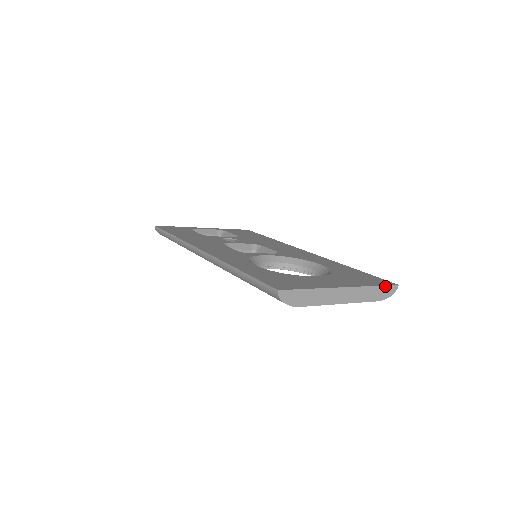
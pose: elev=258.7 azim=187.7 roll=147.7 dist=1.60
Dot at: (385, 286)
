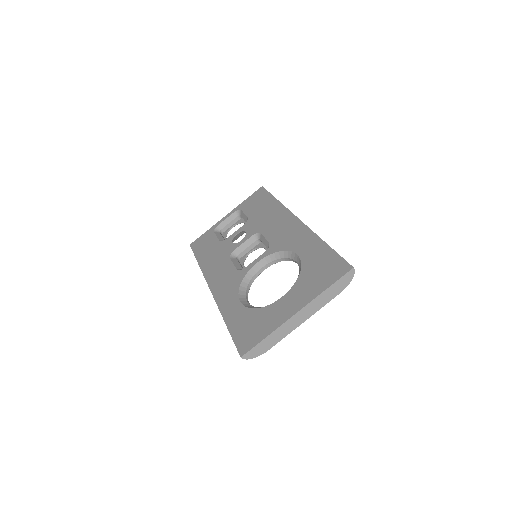
Dot at: (339, 280)
